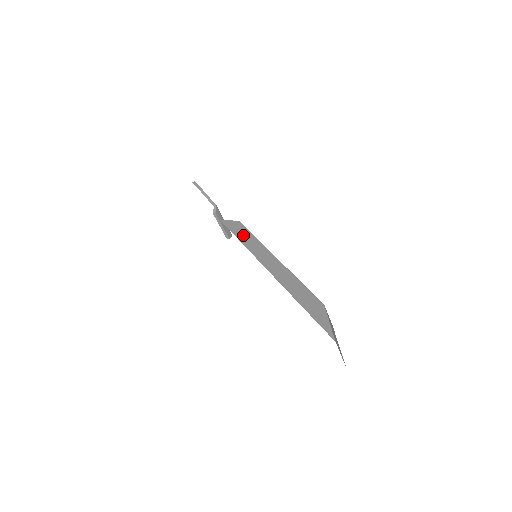
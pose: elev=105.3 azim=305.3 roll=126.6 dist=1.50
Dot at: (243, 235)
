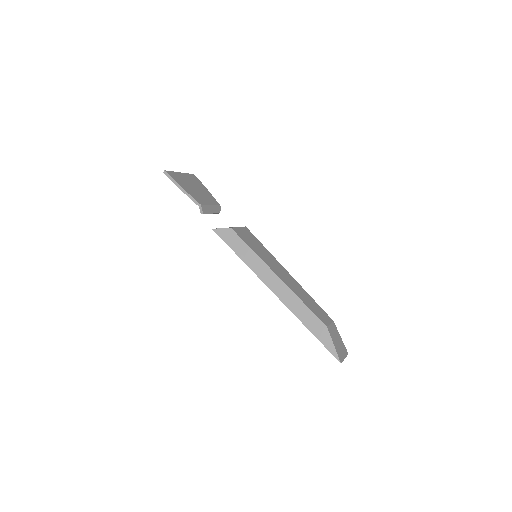
Dot at: (241, 250)
